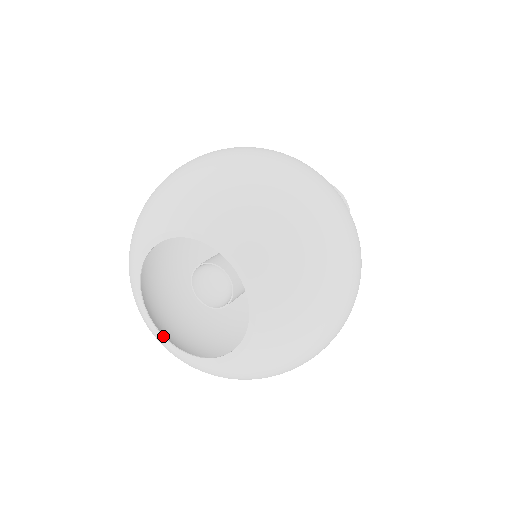
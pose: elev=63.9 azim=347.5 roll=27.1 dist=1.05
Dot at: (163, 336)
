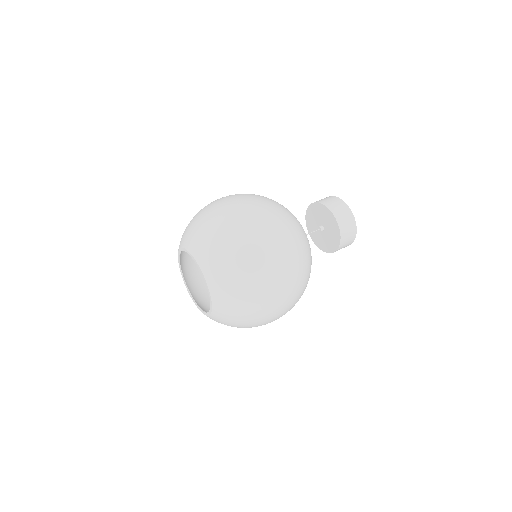
Dot at: (201, 310)
